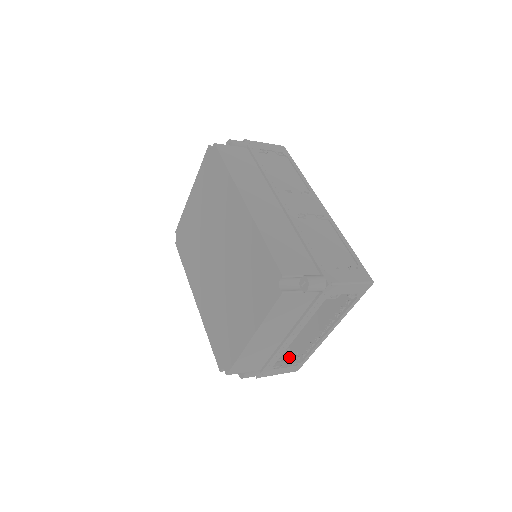
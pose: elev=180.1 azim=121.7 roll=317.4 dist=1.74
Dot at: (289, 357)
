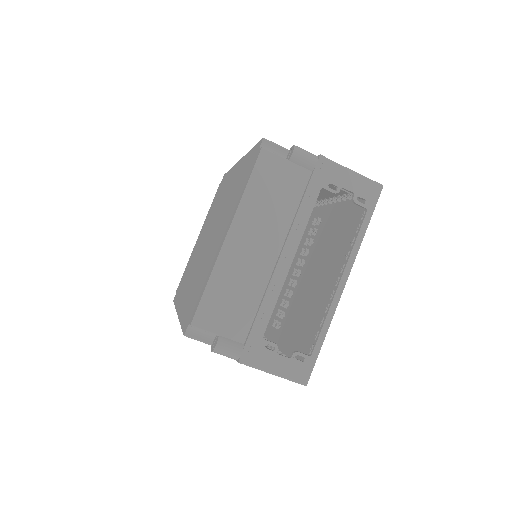
Dot at: occluded
